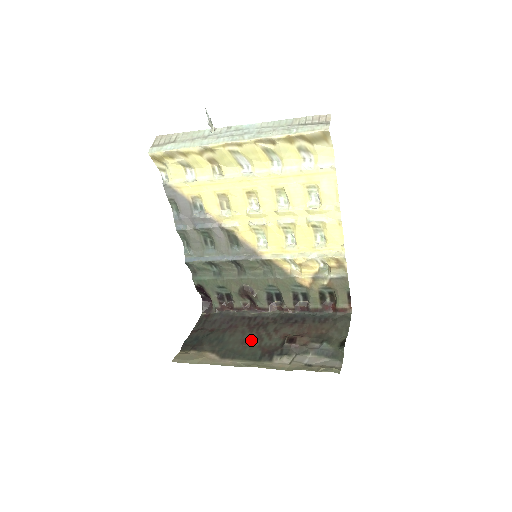
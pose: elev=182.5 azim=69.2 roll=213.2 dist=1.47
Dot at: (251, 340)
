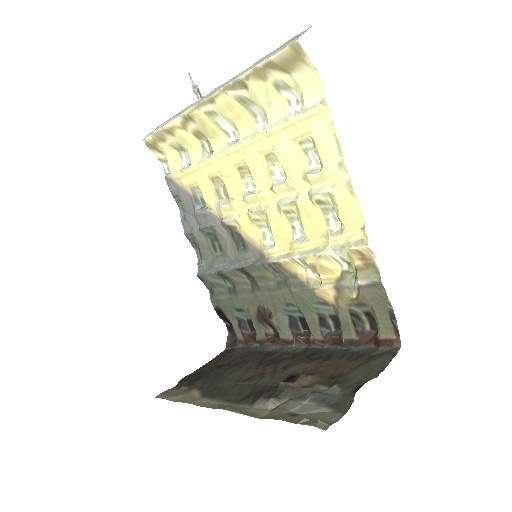
Dot at: (249, 377)
